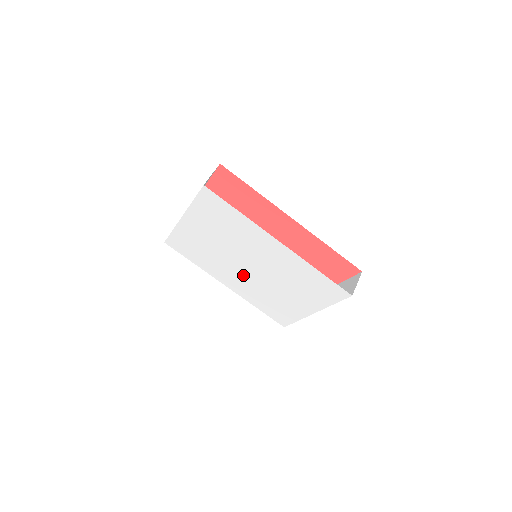
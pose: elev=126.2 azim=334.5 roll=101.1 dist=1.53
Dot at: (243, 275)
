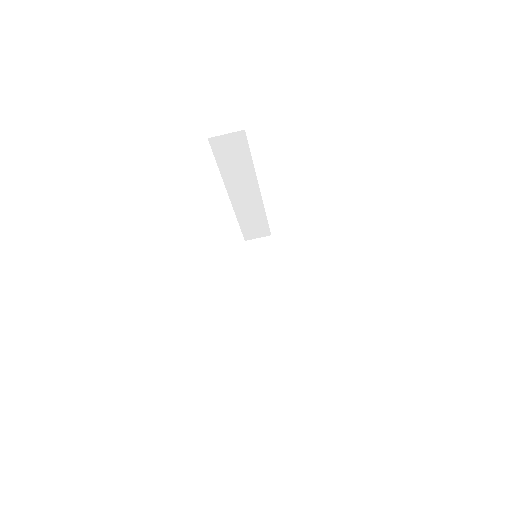
Dot at: occluded
